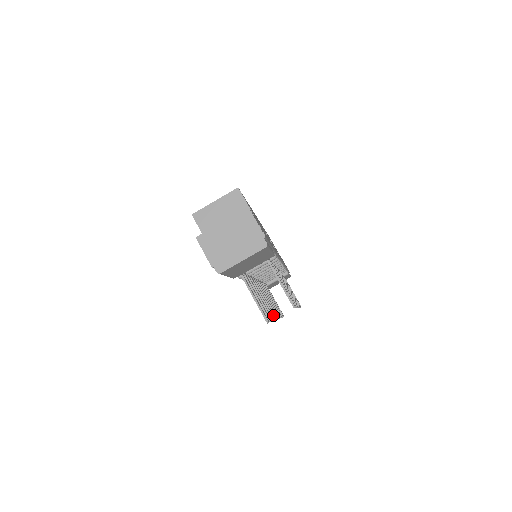
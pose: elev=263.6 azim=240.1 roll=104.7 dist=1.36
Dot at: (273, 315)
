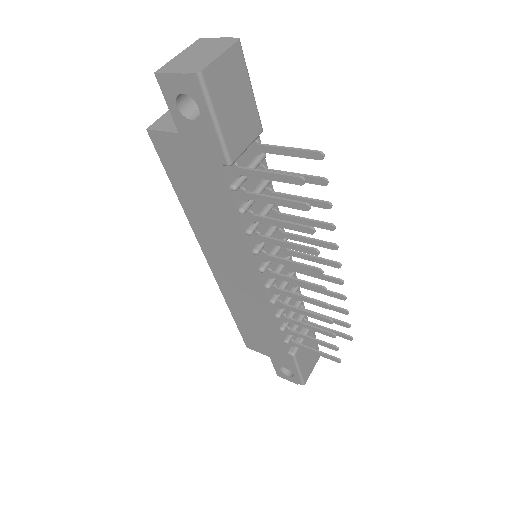
Dot at: (315, 267)
